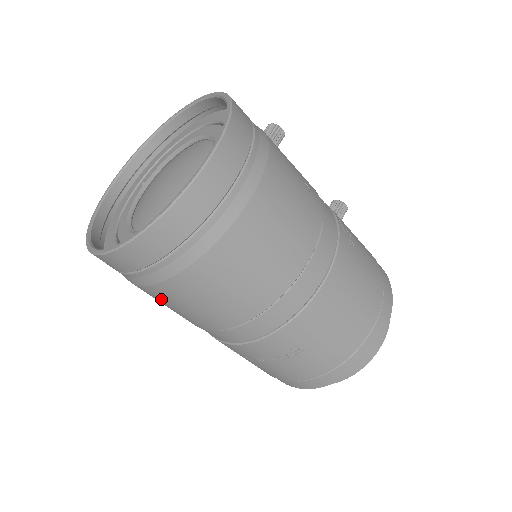
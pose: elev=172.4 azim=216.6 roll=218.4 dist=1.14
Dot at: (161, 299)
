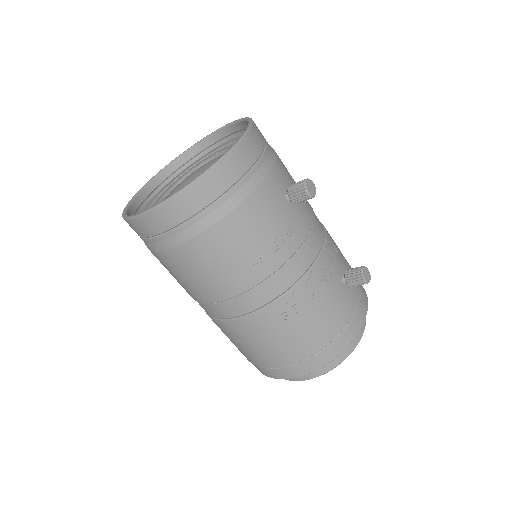
Dot at: occluded
